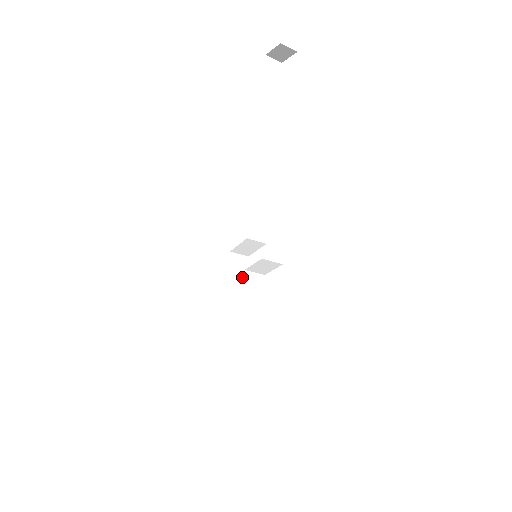
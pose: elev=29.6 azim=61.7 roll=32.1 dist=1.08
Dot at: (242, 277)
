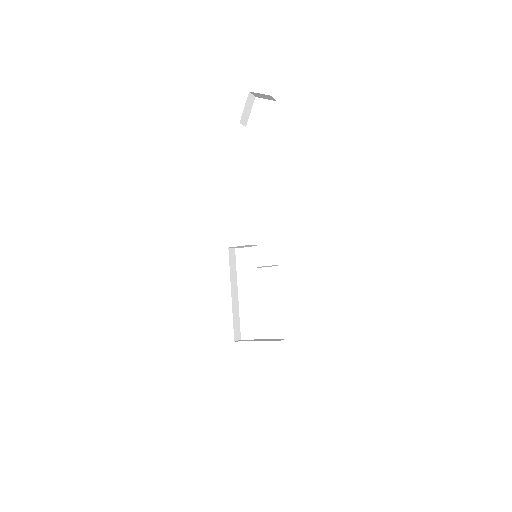
Dot at: (234, 264)
